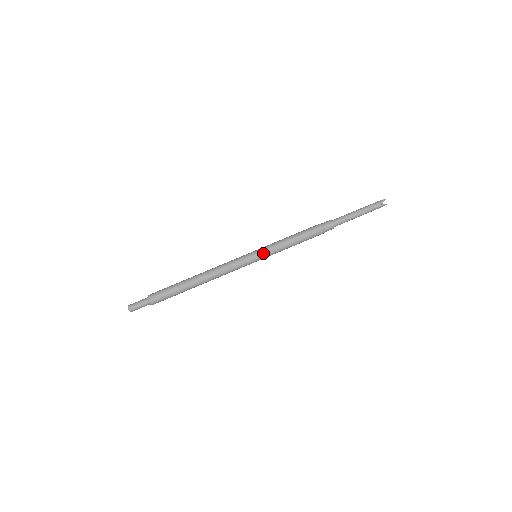
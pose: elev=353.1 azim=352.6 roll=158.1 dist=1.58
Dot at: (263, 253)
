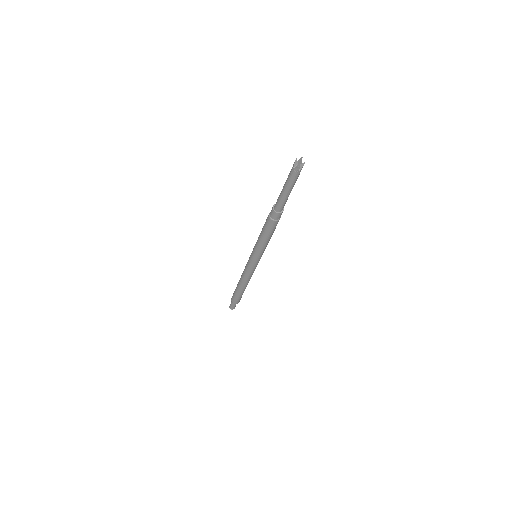
Dot at: (259, 257)
